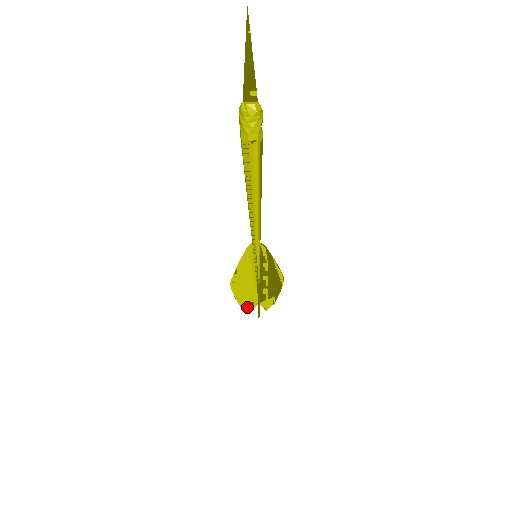
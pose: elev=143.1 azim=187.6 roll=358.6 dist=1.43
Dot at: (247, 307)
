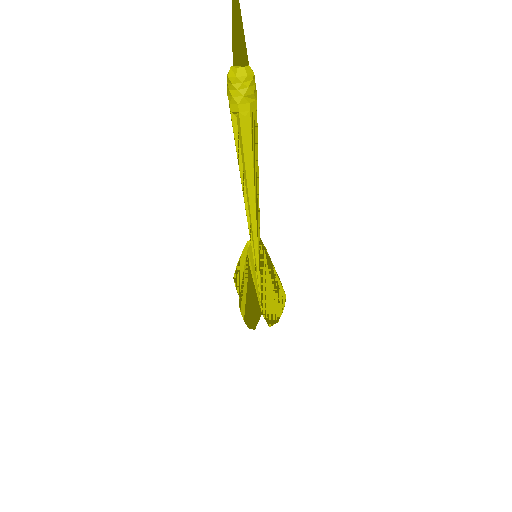
Dot at: occluded
